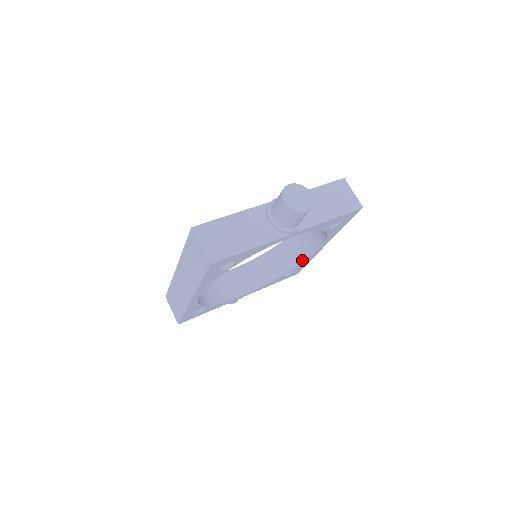
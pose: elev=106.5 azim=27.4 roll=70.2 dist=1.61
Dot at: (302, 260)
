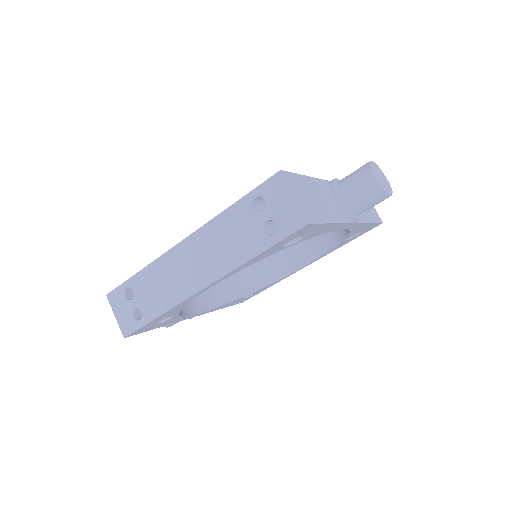
Dot at: (272, 280)
